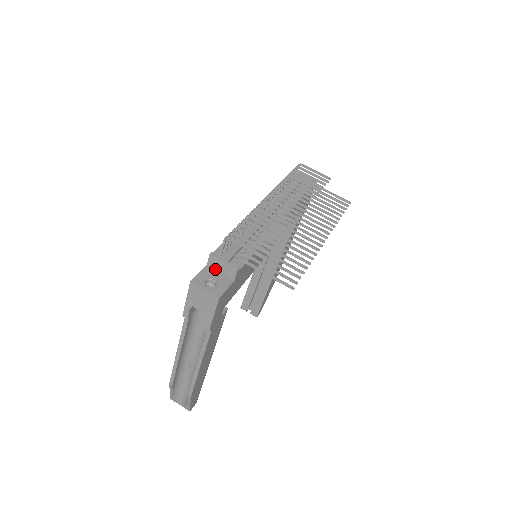
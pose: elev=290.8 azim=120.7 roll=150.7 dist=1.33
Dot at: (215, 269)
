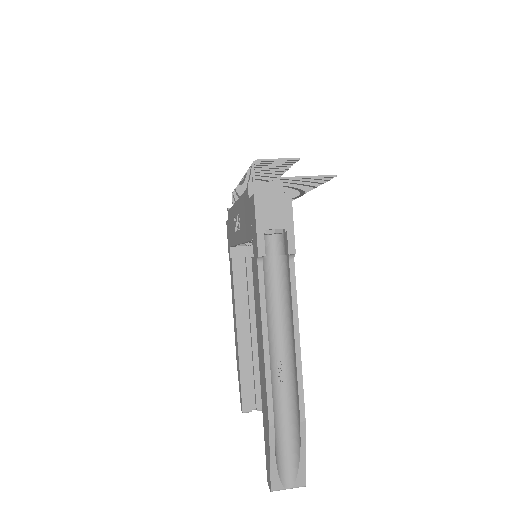
Dot at: occluded
